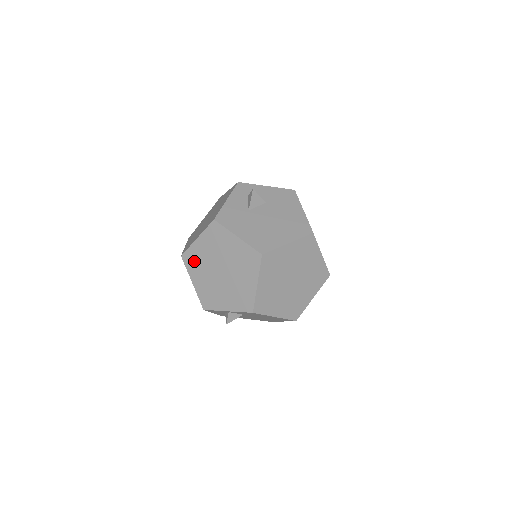
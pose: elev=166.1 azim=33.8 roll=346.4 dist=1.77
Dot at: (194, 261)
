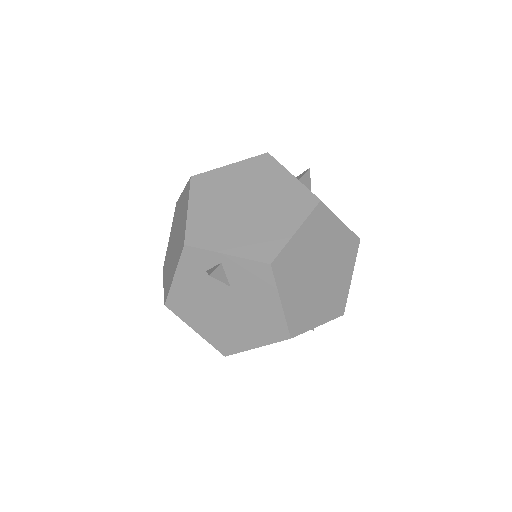
Dot at: (209, 186)
